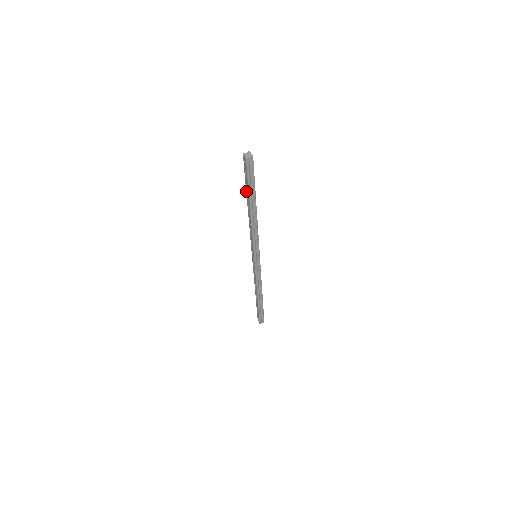
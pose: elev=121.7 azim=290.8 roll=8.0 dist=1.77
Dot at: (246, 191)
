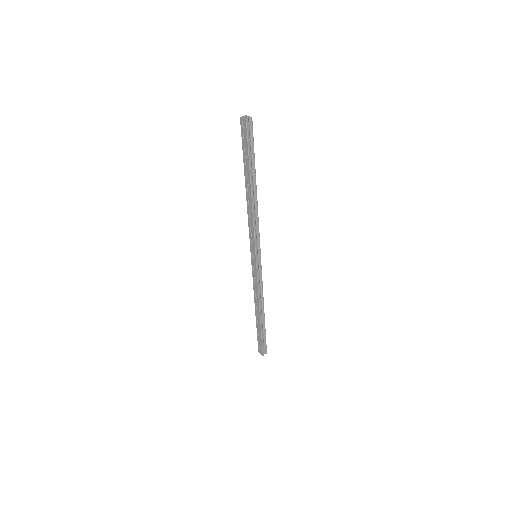
Dot at: (244, 167)
